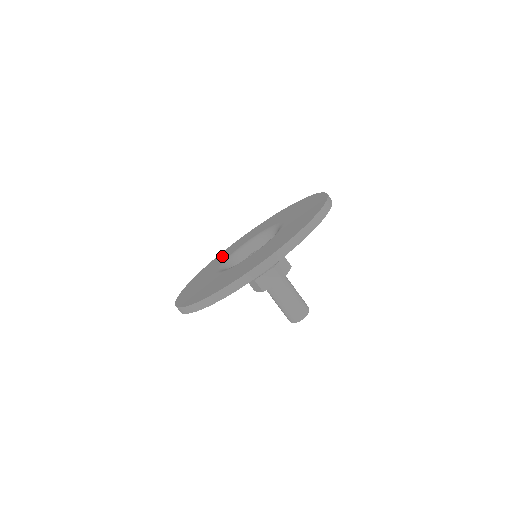
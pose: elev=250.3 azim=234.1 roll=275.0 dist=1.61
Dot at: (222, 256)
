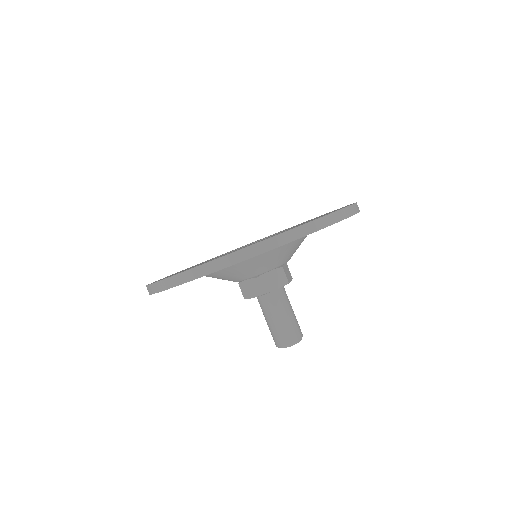
Dot at: occluded
